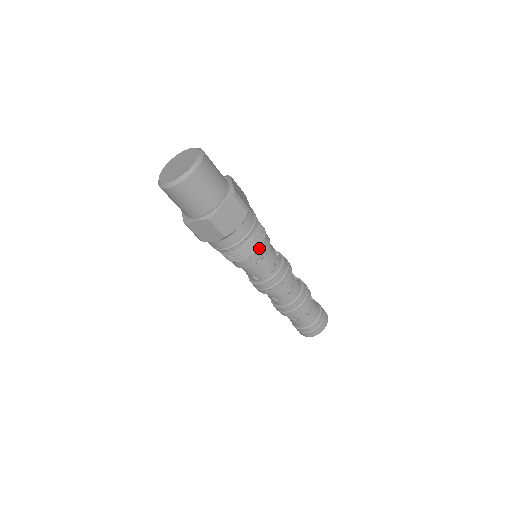
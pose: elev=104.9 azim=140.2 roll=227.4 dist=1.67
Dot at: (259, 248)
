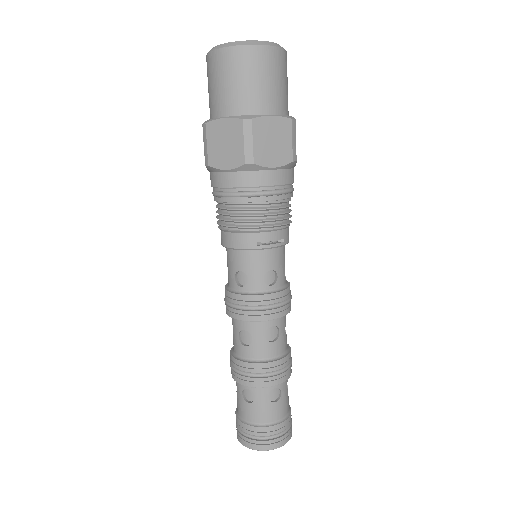
Dot at: (274, 228)
